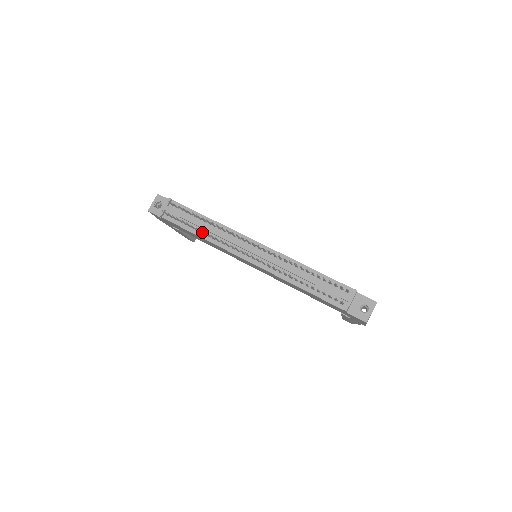
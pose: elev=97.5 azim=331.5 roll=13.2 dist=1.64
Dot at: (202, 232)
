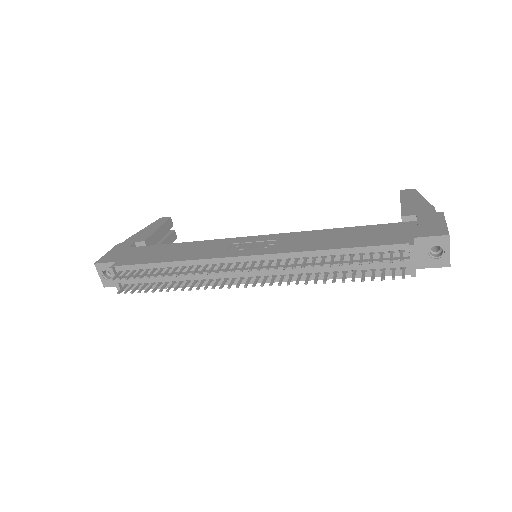
Dot at: (177, 287)
